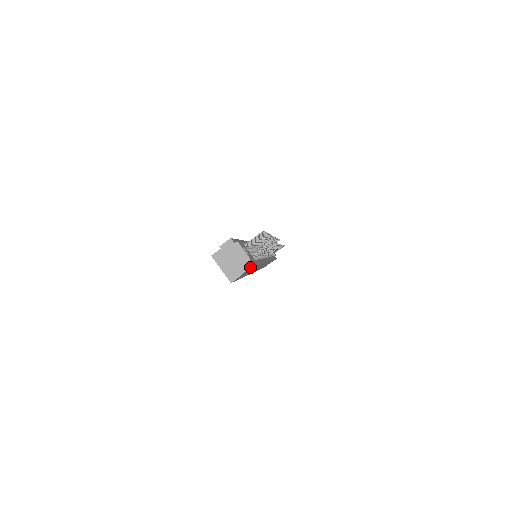
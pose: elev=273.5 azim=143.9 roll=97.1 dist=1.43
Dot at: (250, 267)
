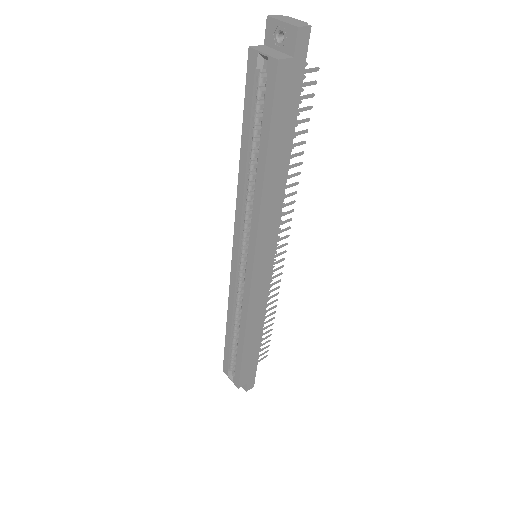
Dot at: (309, 25)
